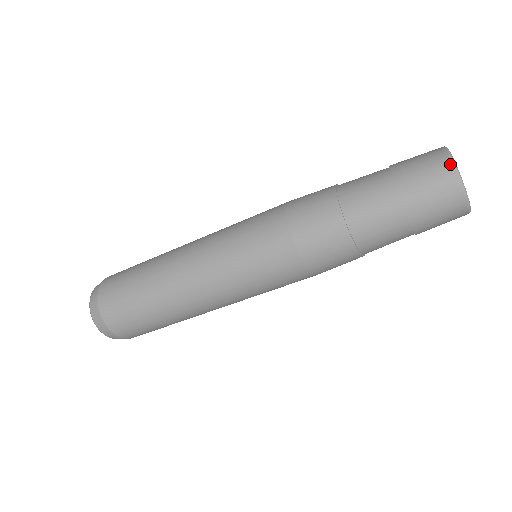
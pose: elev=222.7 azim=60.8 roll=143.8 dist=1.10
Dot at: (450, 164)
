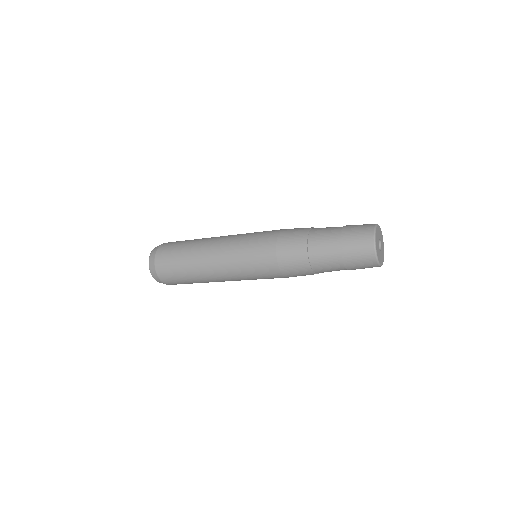
Dot at: (376, 264)
